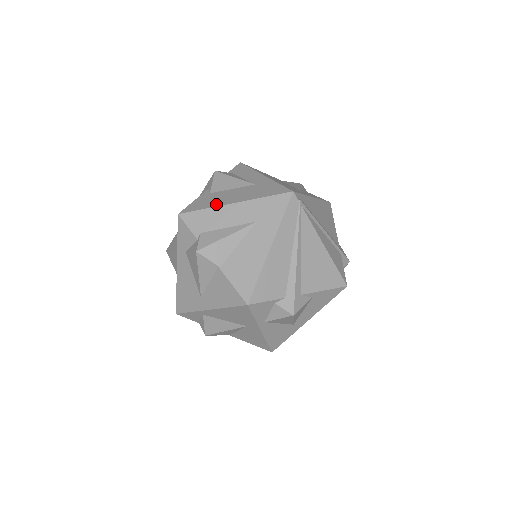
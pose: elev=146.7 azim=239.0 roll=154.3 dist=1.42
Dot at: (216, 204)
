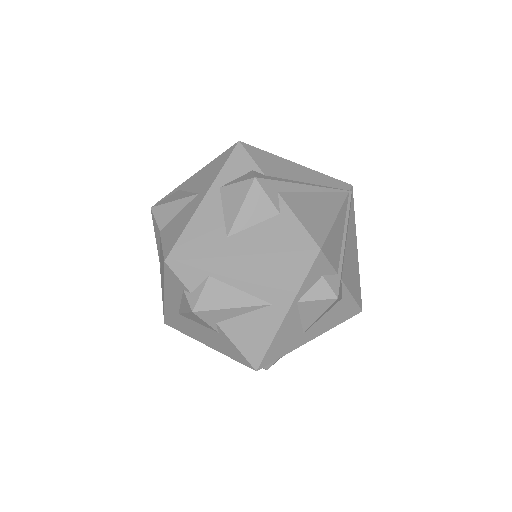
Dot at: occluded
